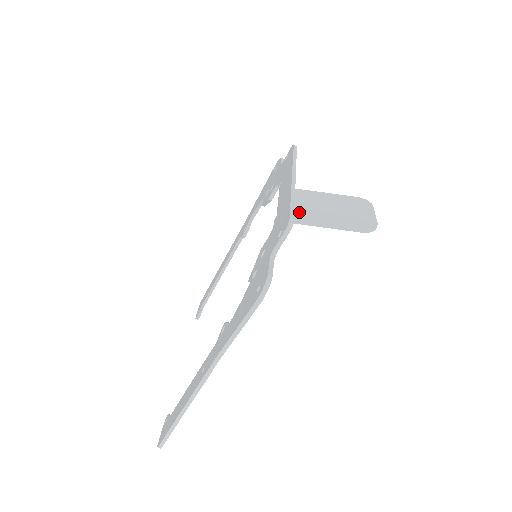
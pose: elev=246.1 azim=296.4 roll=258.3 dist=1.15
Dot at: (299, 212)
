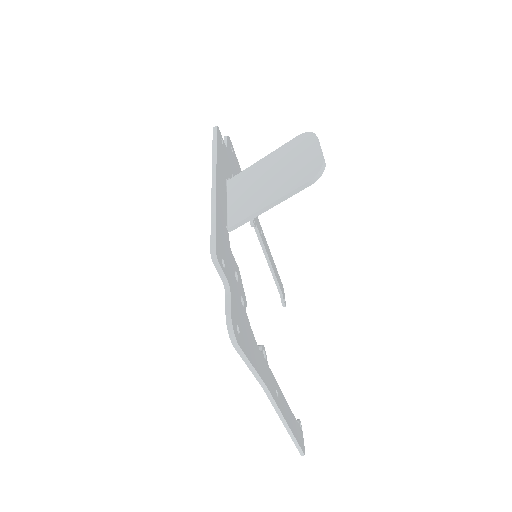
Dot at: (244, 207)
